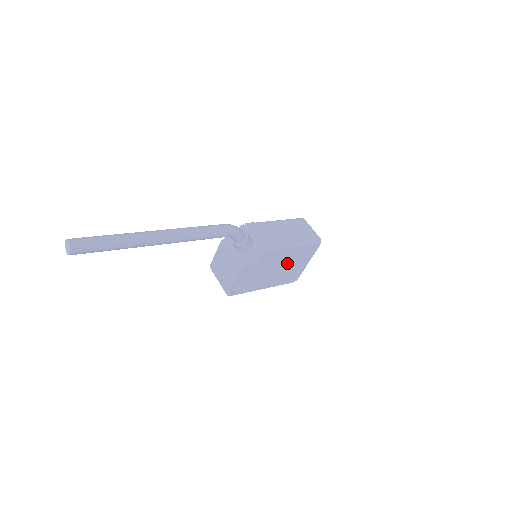
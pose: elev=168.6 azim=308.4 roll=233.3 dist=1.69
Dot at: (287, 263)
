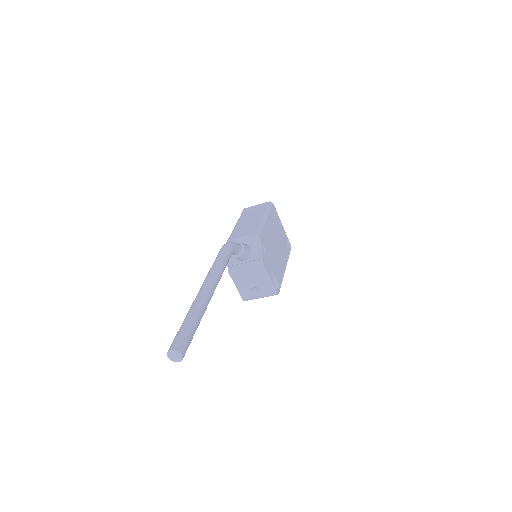
Dot at: (275, 236)
